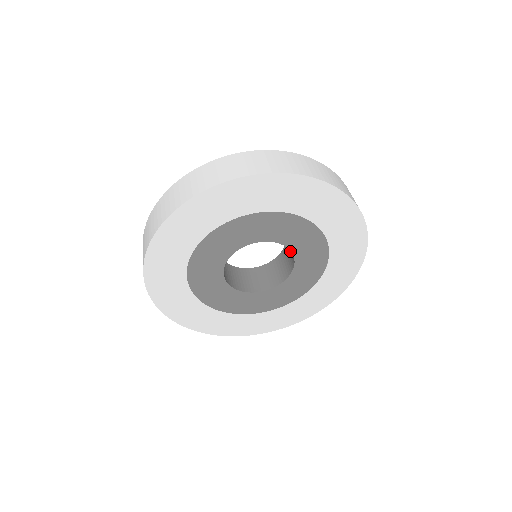
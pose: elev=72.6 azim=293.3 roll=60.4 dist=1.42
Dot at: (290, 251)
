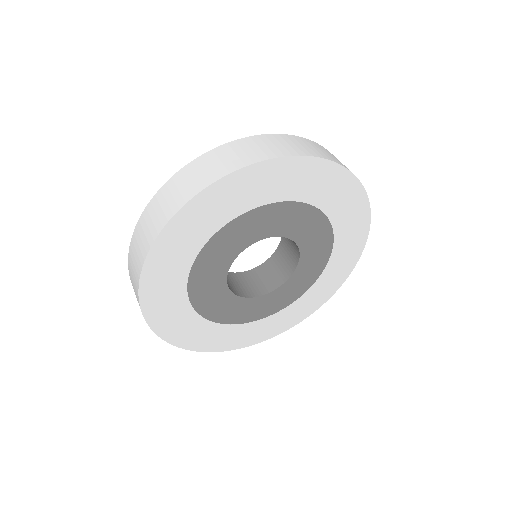
Dot at: (291, 248)
